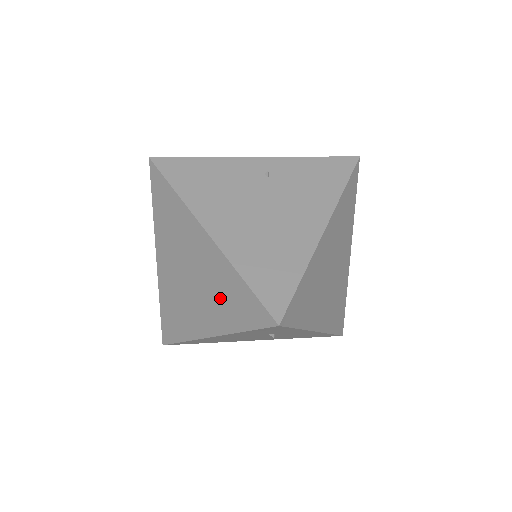
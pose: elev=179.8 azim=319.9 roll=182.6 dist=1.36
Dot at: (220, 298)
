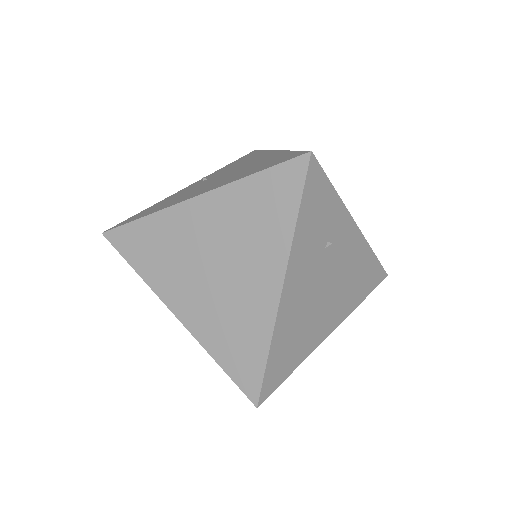
Dot at: (254, 228)
